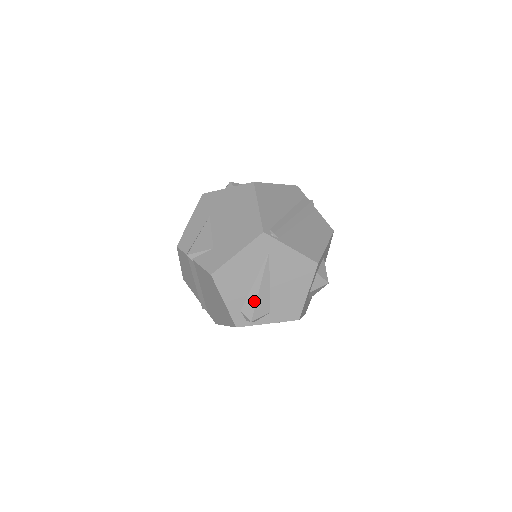
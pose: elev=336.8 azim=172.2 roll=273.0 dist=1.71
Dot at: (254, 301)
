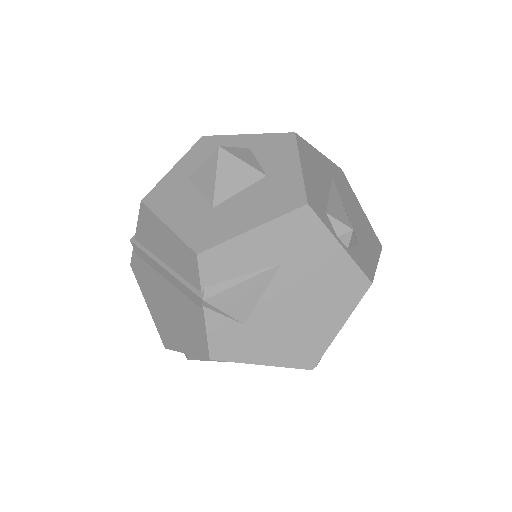
Dot at: (215, 360)
